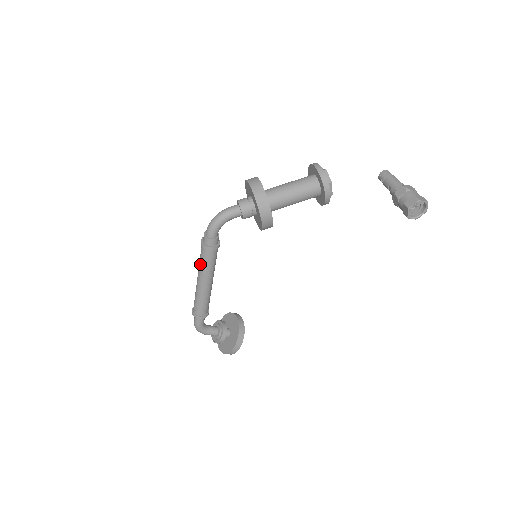
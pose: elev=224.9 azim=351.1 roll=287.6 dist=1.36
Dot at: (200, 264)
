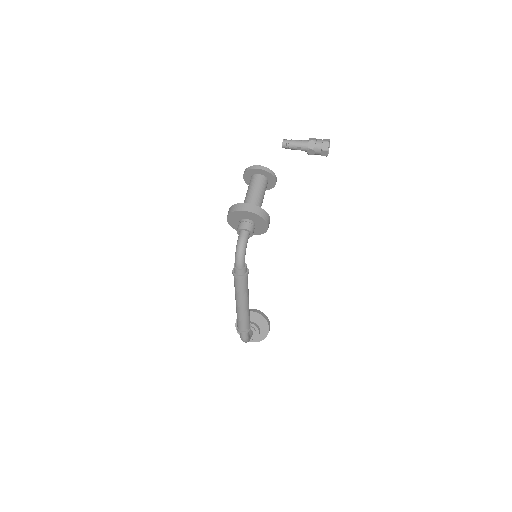
Dot at: (241, 292)
